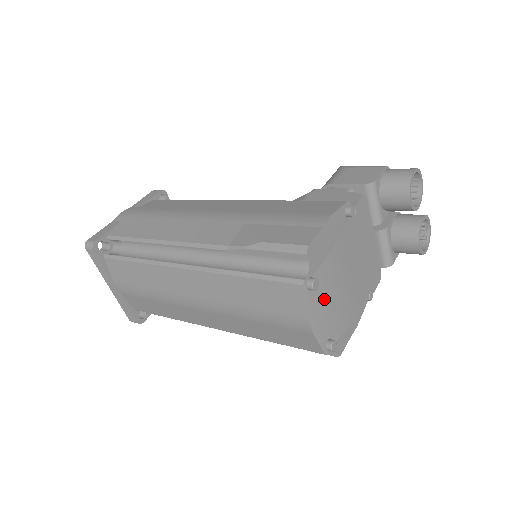
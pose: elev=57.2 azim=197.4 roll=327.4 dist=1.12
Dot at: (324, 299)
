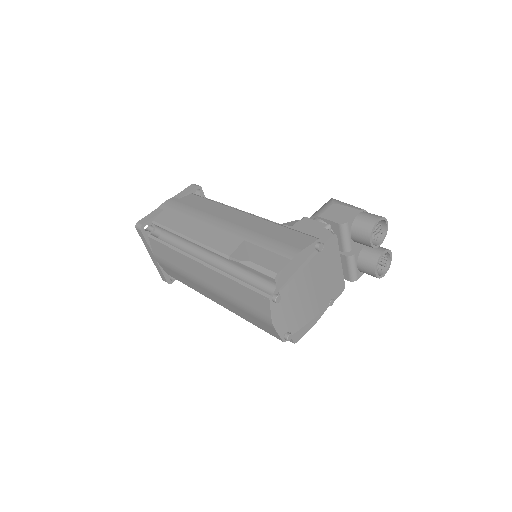
Dot at: (286, 307)
